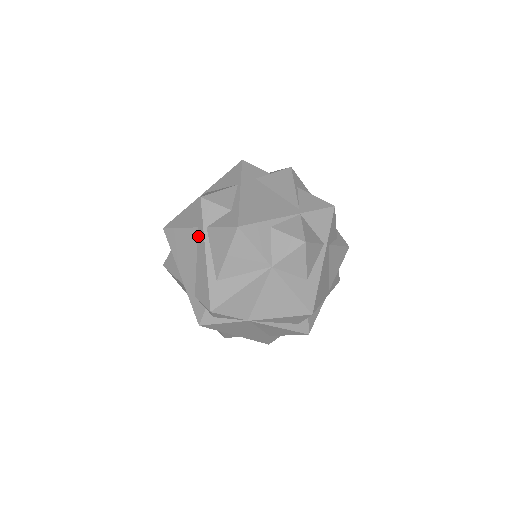
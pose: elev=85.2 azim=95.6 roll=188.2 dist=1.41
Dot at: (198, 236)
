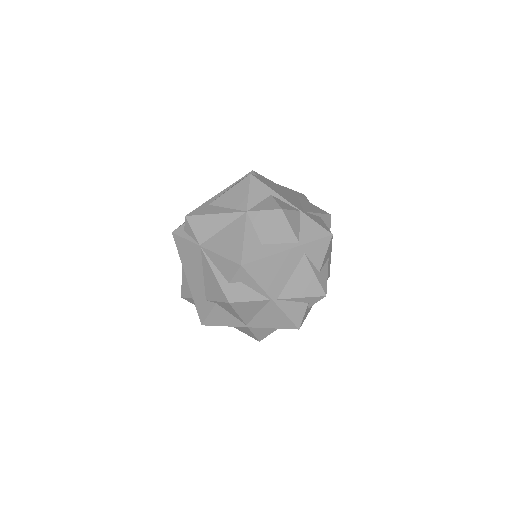
Dot at: occluded
